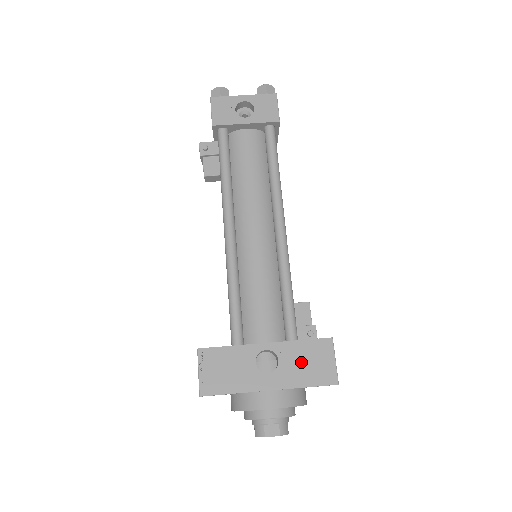
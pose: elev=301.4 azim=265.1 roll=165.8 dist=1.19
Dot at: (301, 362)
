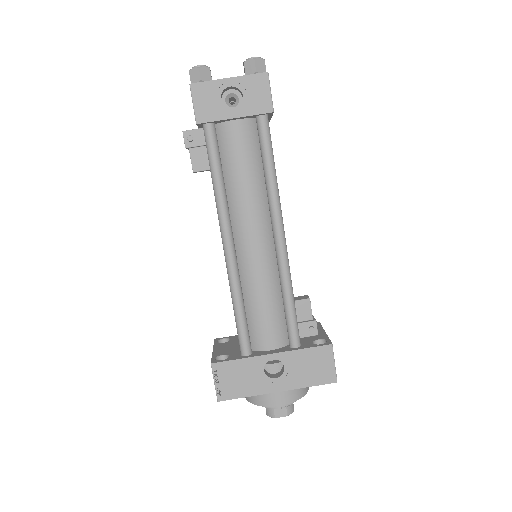
Dot at: (304, 367)
